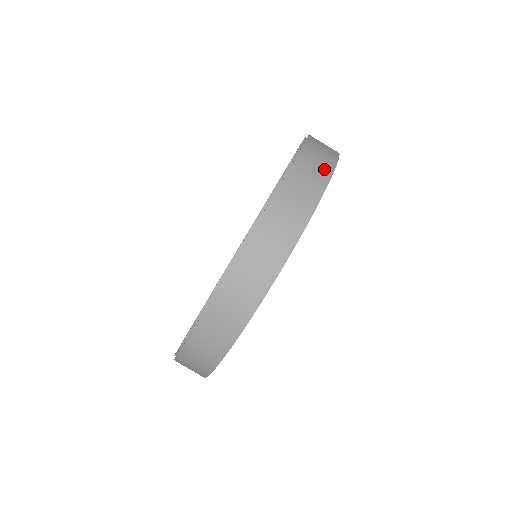
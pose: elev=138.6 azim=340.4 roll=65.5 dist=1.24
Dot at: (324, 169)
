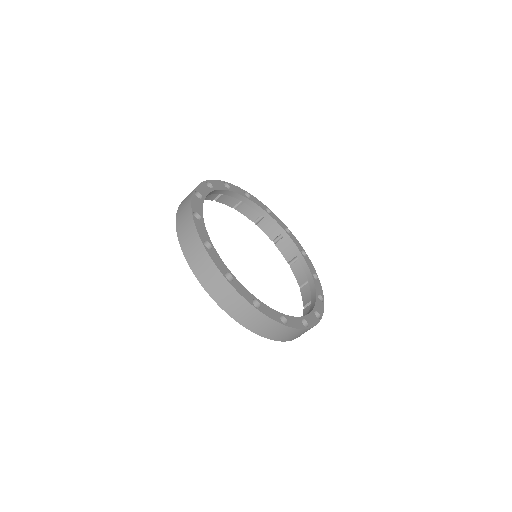
Dot at: occluded
